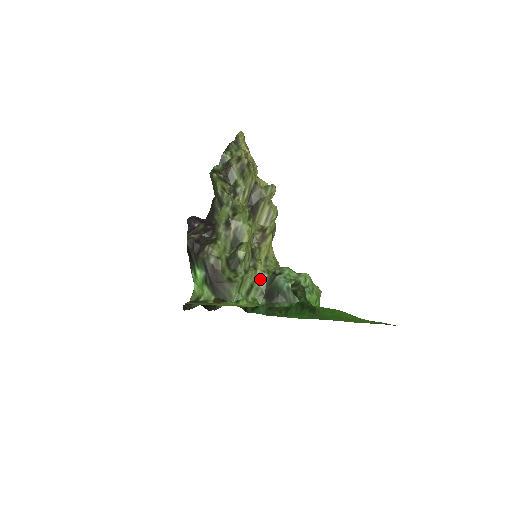
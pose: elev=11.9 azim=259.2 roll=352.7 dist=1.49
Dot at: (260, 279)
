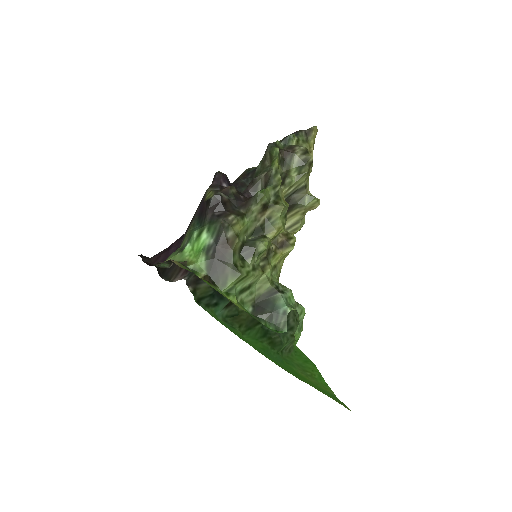
Dot at: (260, 284)
